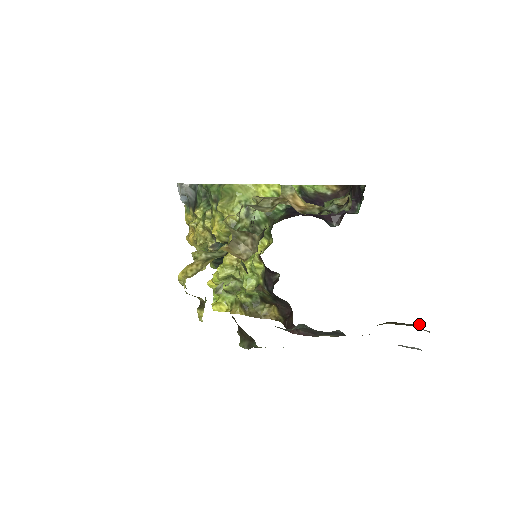
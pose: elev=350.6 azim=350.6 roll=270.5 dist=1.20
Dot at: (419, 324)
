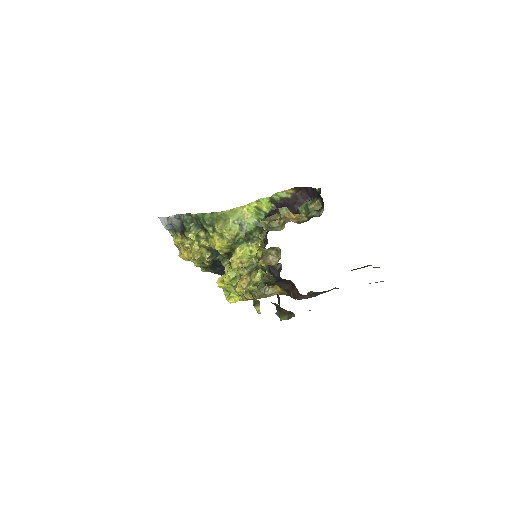
Dot at: occluded
